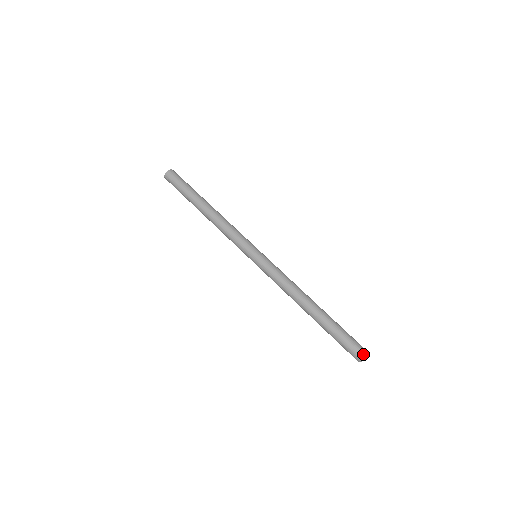
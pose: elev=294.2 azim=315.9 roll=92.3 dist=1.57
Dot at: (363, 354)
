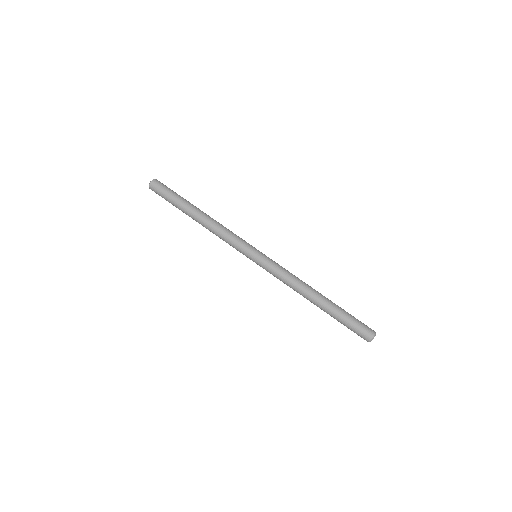
Dot at: (373, 334)
